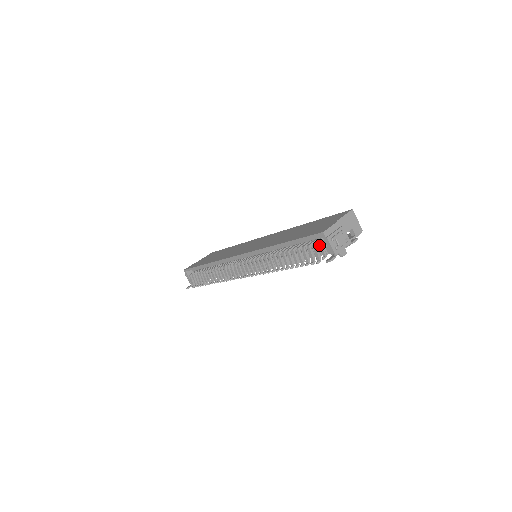
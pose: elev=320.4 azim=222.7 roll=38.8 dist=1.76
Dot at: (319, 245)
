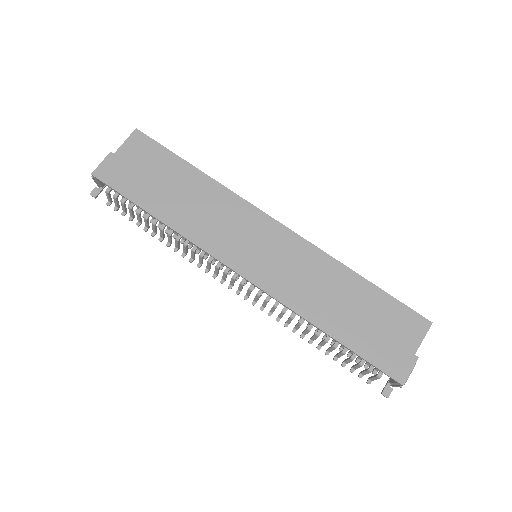
Dot at: occluded
